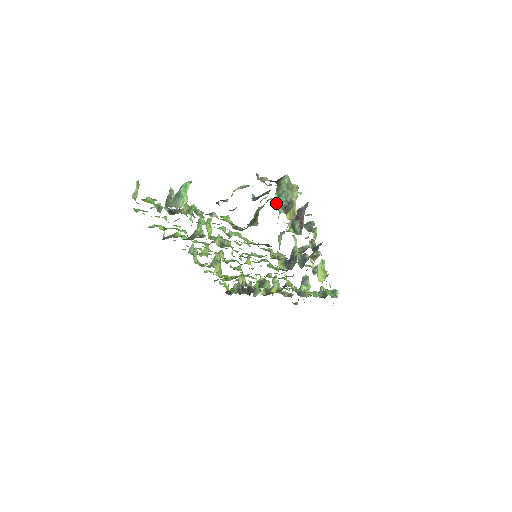
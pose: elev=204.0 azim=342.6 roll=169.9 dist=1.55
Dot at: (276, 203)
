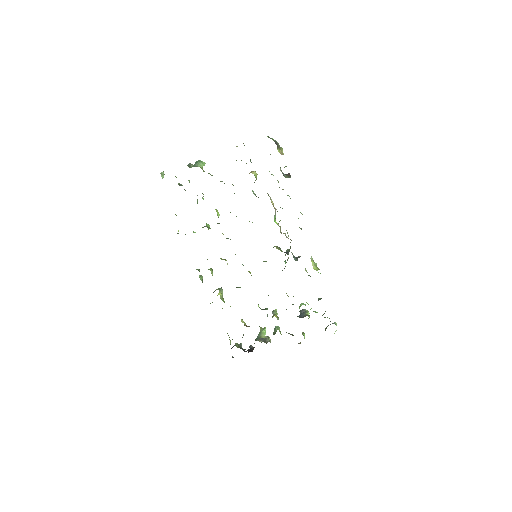
Dot at: occluded
